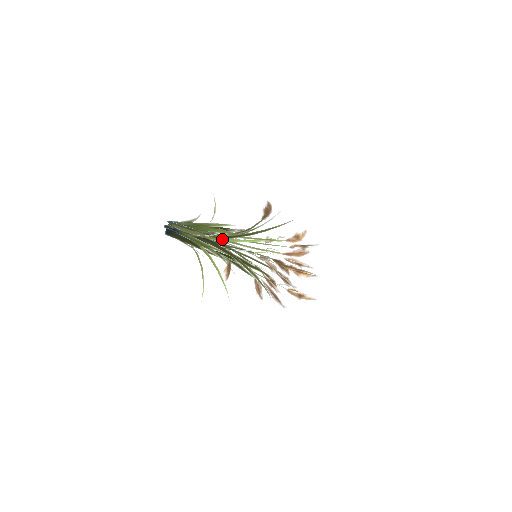
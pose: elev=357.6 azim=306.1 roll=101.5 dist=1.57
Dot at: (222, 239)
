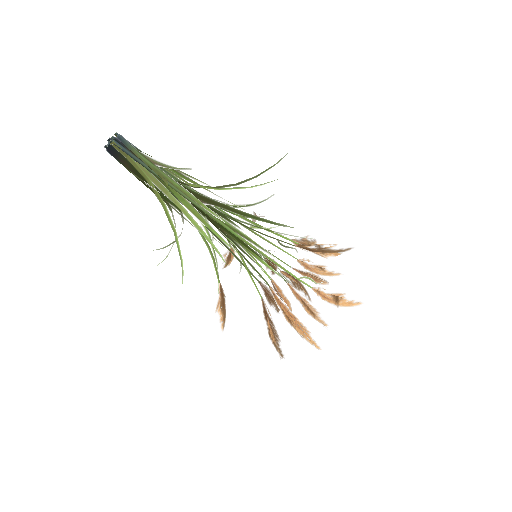
Dot at: (198, 185)
